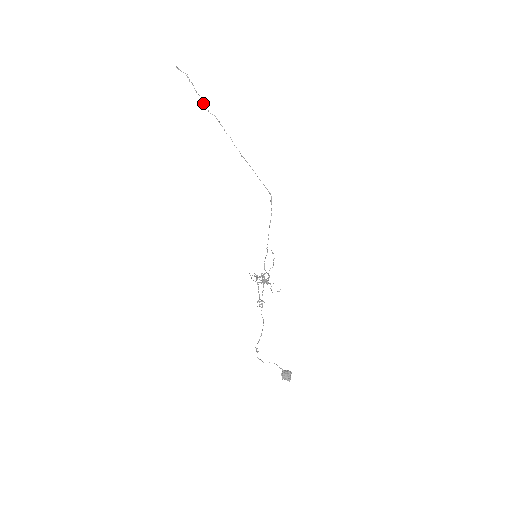
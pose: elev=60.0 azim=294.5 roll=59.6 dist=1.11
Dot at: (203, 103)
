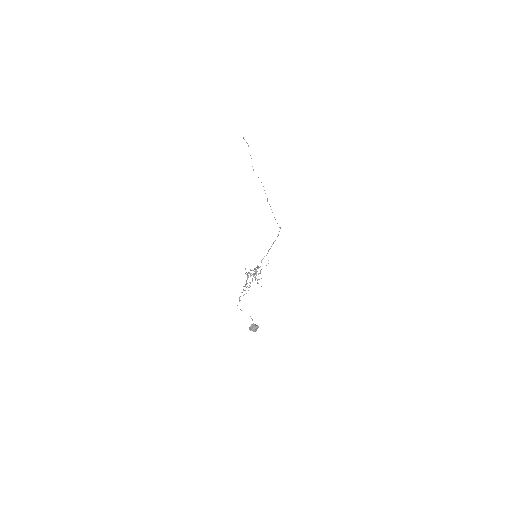
Dot at: occluded
